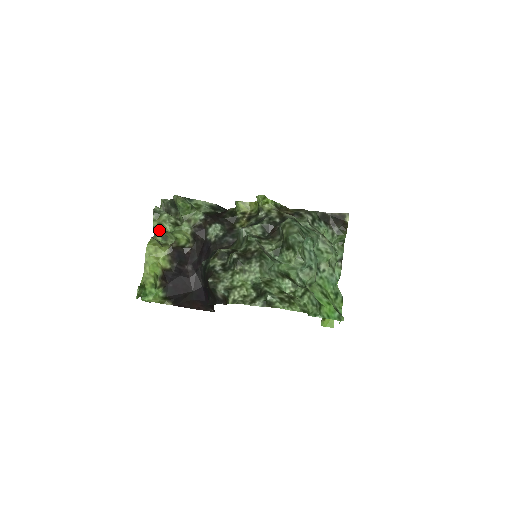
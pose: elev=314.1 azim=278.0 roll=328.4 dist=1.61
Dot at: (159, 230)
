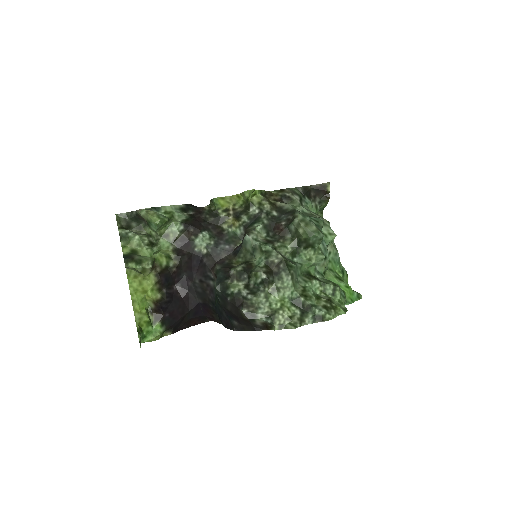
Dot at: (131, 256)
